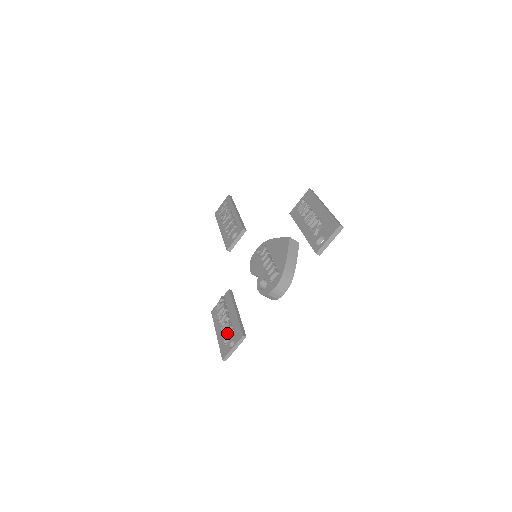
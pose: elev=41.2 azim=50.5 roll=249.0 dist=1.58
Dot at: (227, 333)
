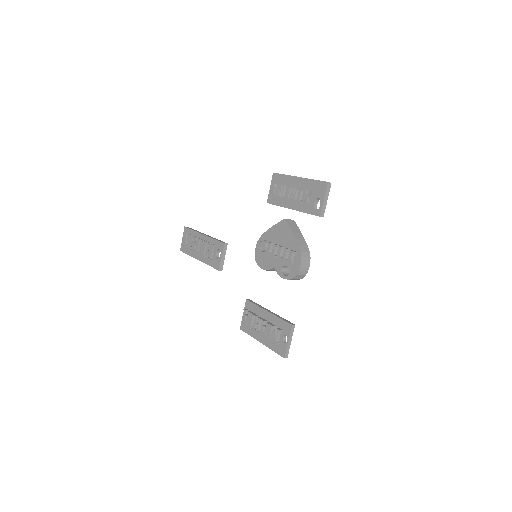
Dot at: (274, 333)
